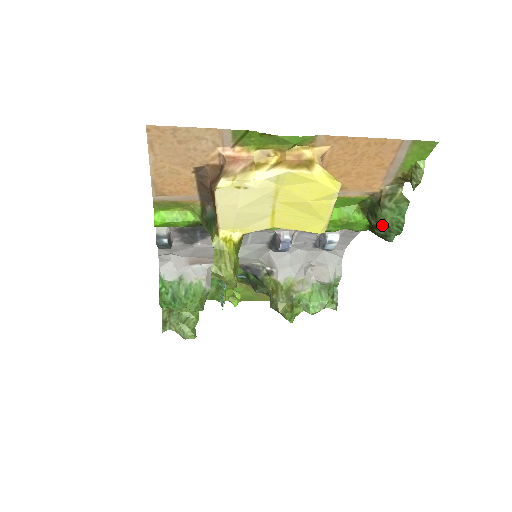
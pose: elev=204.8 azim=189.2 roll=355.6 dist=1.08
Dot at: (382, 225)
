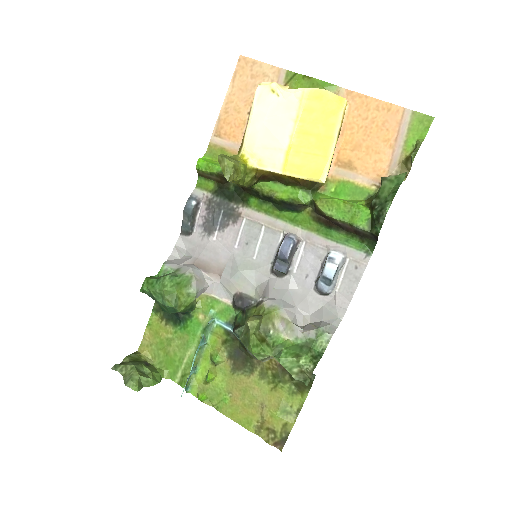
Dot at: (380, 199)
